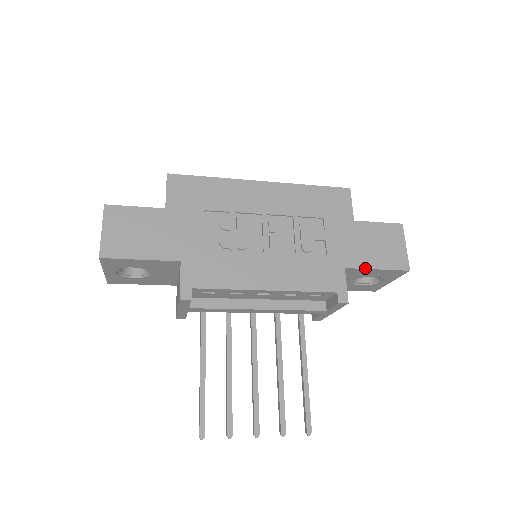
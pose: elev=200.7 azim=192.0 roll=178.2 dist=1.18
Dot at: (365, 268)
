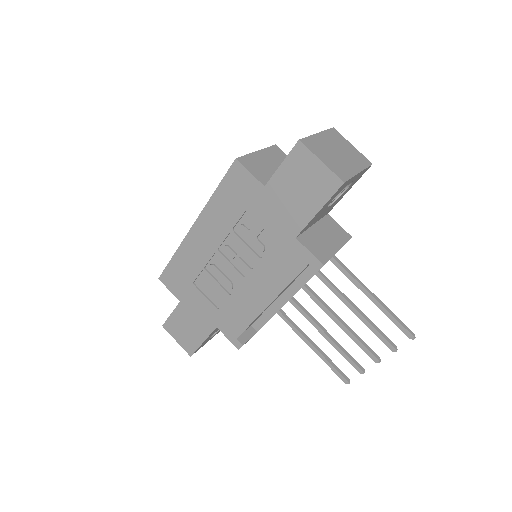
Dot at: (309, 222)
